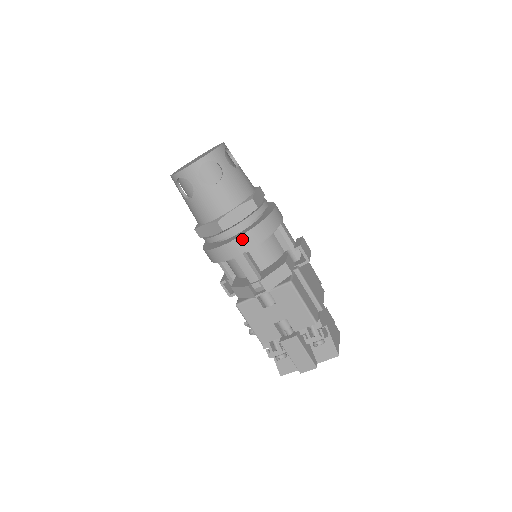
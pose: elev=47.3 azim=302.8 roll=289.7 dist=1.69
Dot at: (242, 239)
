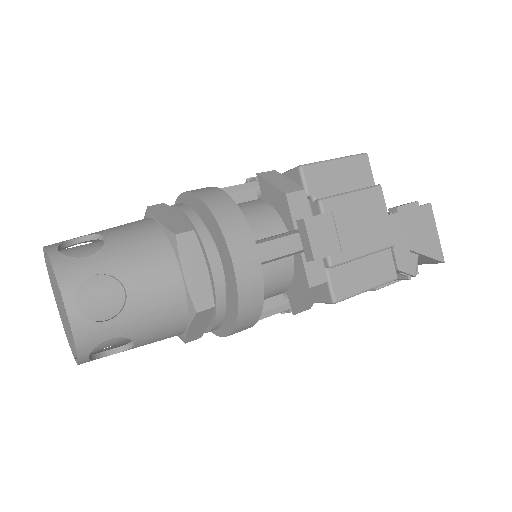
Dot at: occluded
